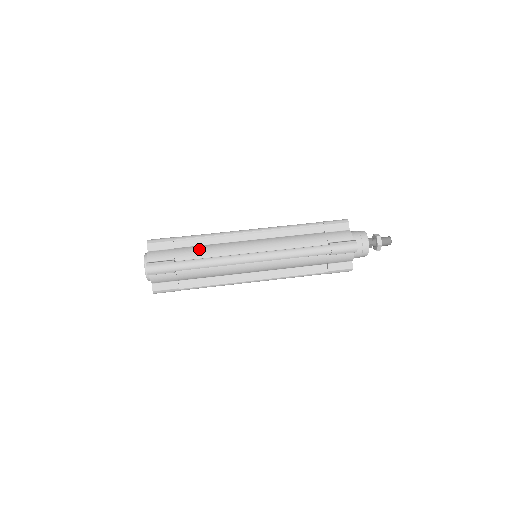
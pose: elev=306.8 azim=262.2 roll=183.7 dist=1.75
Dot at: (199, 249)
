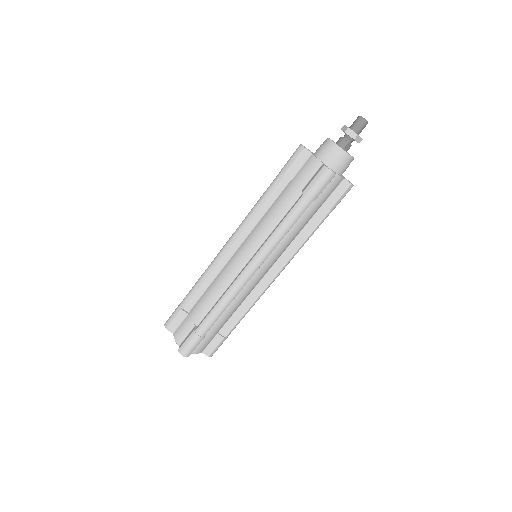
Dot at: (205, 299)
